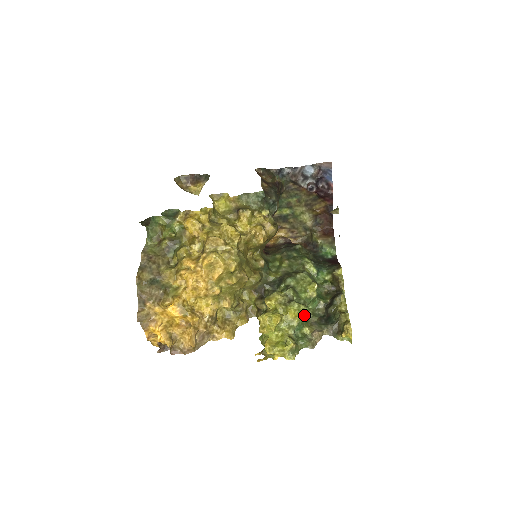
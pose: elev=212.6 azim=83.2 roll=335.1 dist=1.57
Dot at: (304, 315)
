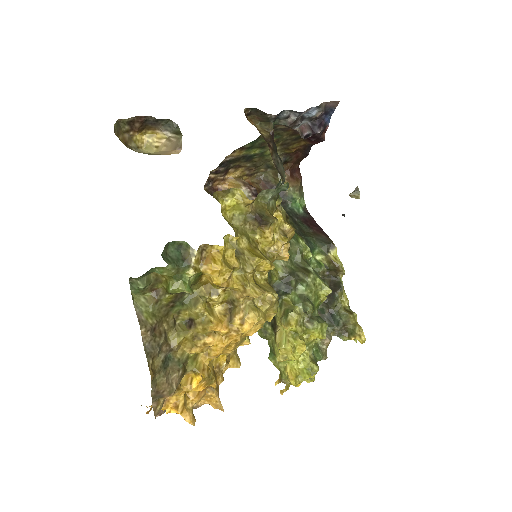
Dot at: occluded
